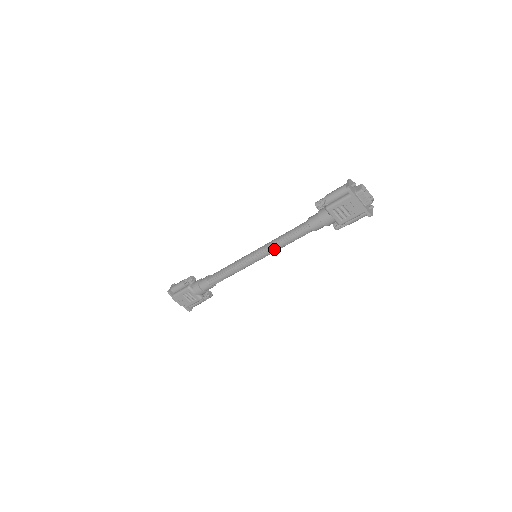
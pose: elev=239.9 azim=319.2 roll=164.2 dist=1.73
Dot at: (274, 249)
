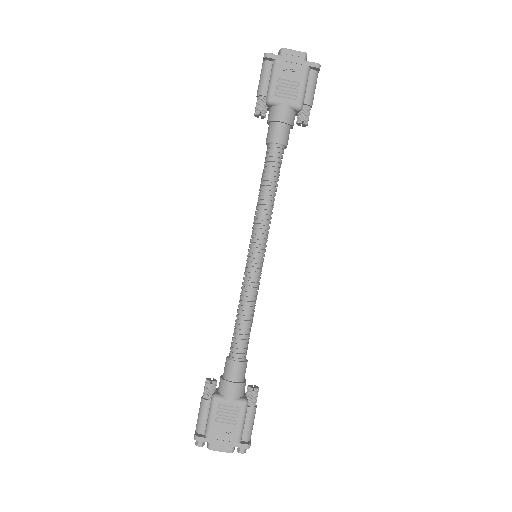
Dot at: (264, 216)
